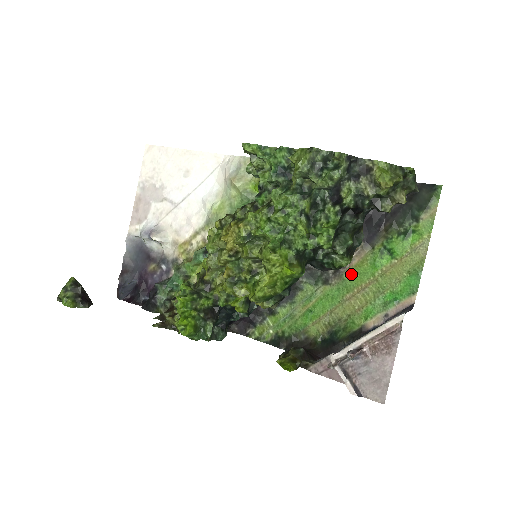
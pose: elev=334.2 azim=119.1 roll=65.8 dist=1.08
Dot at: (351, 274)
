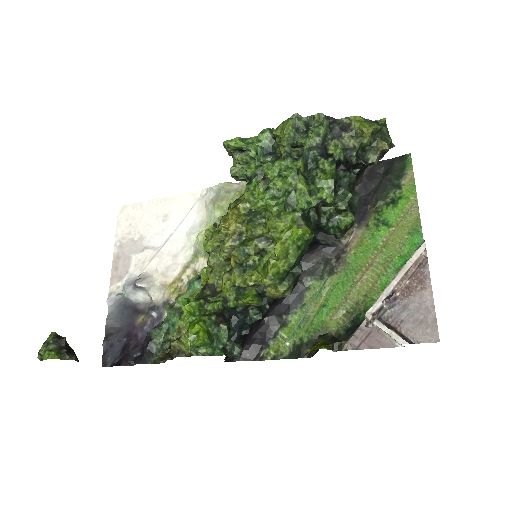
Dot at: (354, 255)
